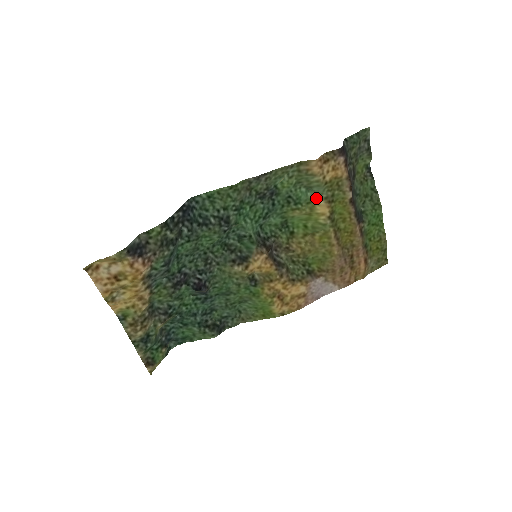
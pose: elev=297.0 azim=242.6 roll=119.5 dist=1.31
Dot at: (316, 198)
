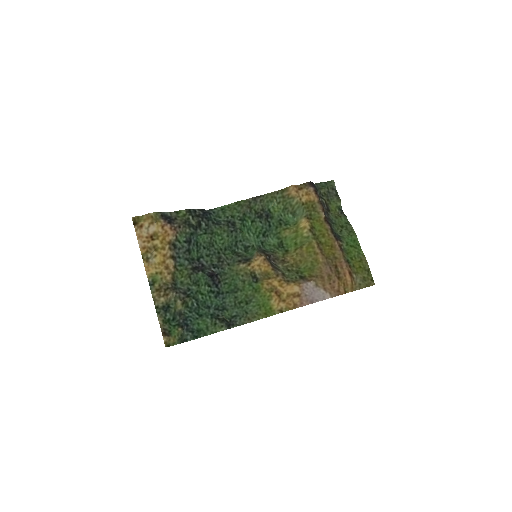
Dot at: (299, 219)
